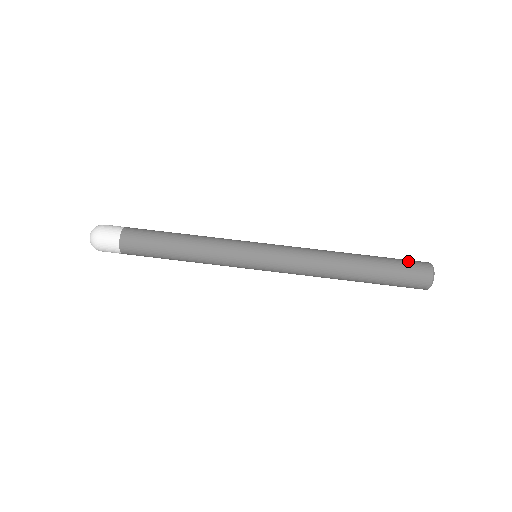
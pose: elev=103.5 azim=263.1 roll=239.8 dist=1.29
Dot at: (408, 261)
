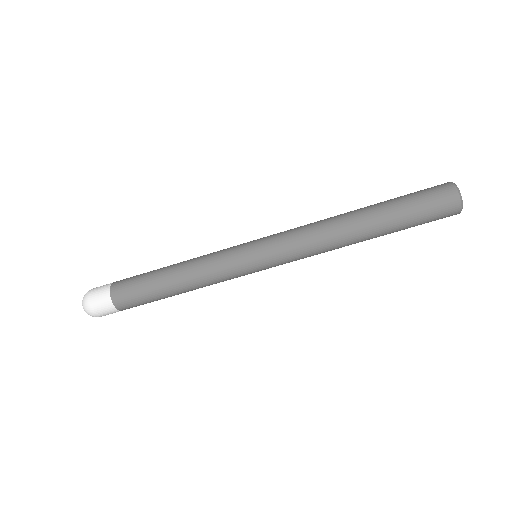
Dot at: (427, 196)
